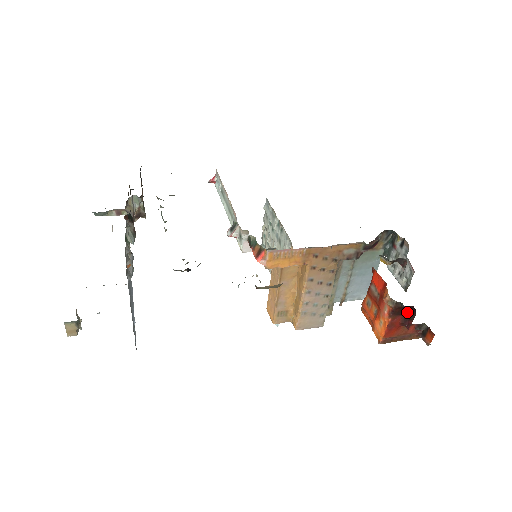
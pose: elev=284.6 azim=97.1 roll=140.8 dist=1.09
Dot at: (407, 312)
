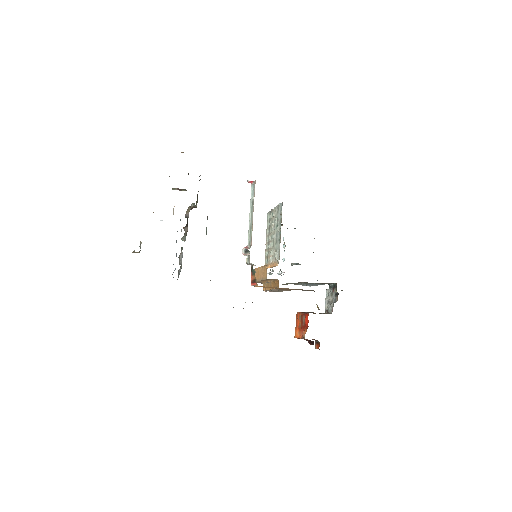
Dot at: (311, 341)
